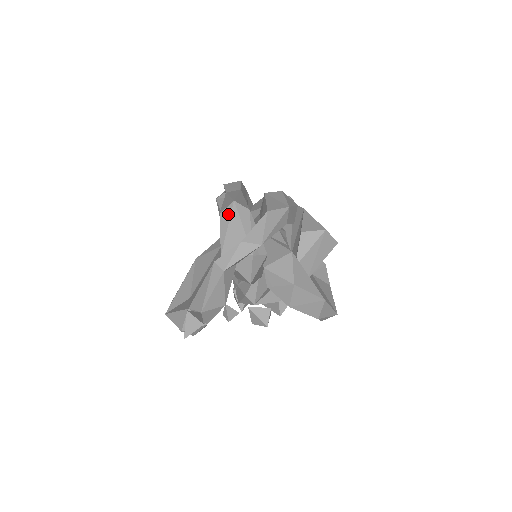
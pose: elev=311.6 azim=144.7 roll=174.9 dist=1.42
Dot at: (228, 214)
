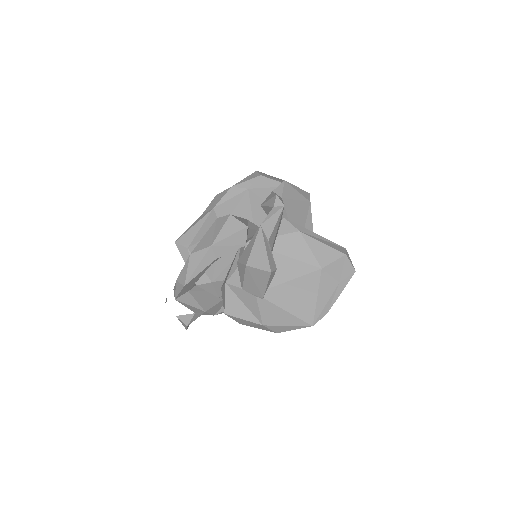
Dot at: occluded
